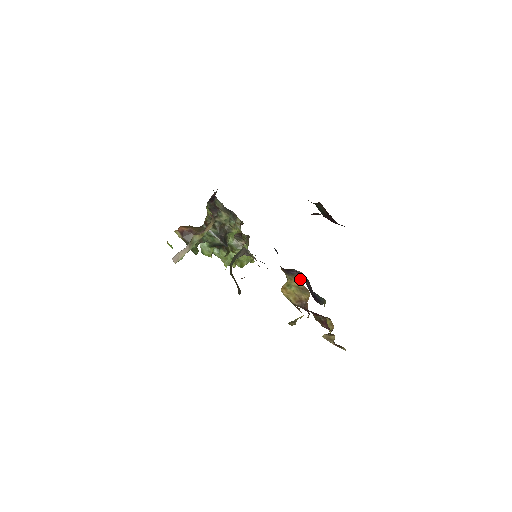
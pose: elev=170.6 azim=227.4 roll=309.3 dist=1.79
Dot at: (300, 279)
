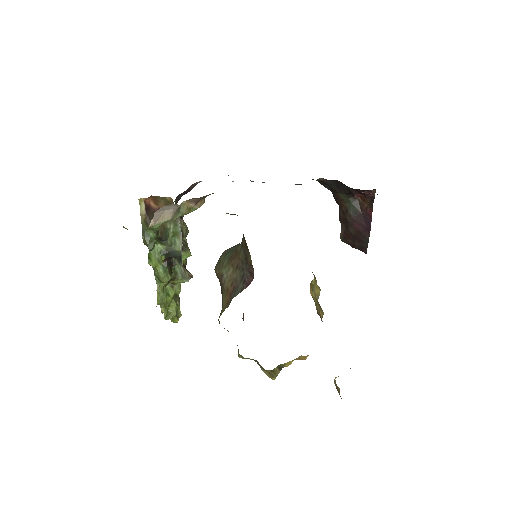
Dot at: (318, 288)
